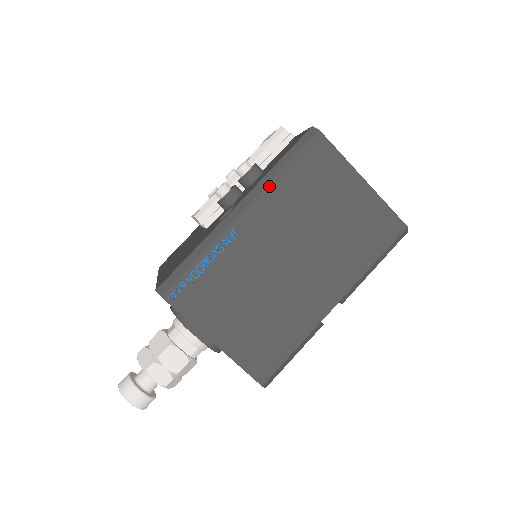
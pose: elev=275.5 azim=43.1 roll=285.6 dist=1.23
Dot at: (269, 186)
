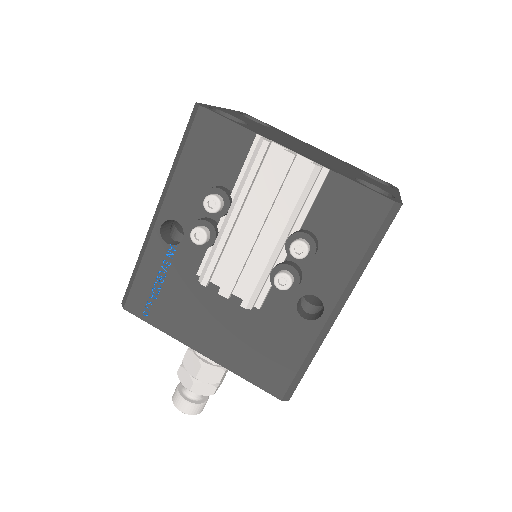
Dot at: occluded
